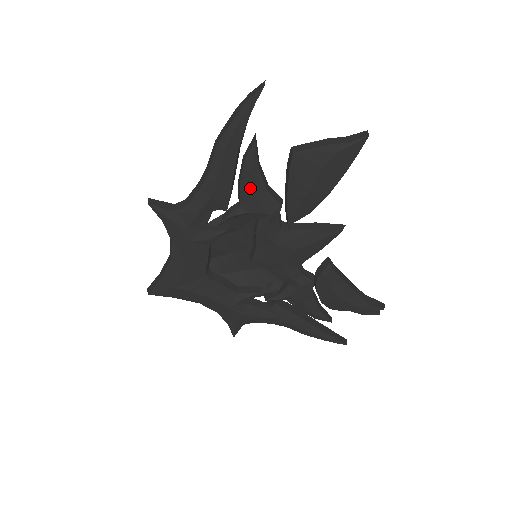
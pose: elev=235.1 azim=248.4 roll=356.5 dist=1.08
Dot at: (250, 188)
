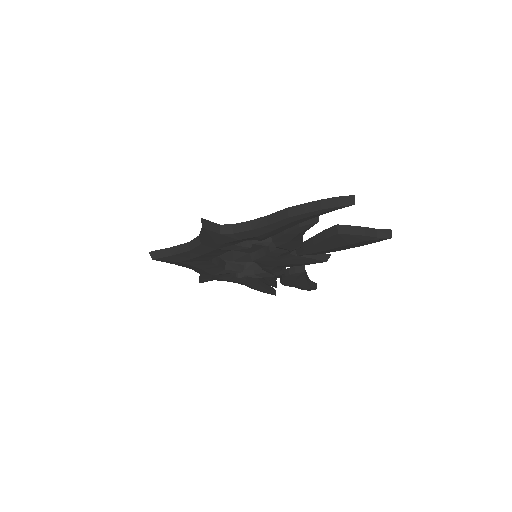
Dot at: (290, 238)
